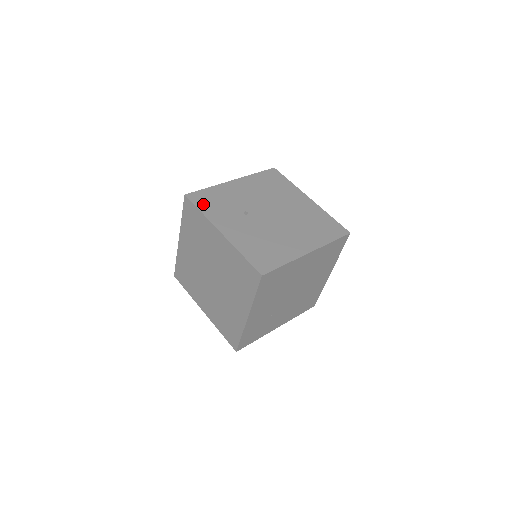
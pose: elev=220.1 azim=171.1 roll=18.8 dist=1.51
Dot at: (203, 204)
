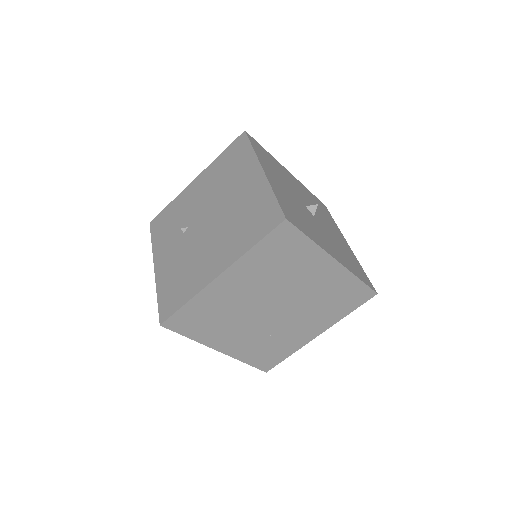
Dot at: (157, 231)
